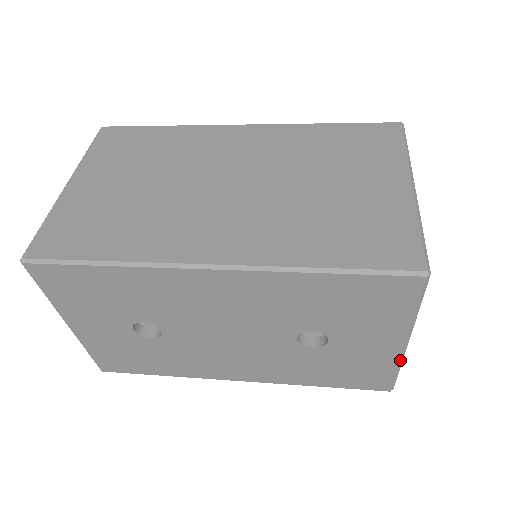
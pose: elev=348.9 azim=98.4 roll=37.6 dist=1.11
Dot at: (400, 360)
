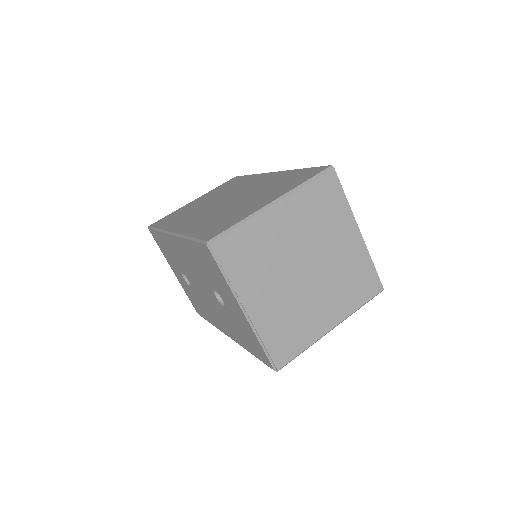
Dot at: (253, 330)
